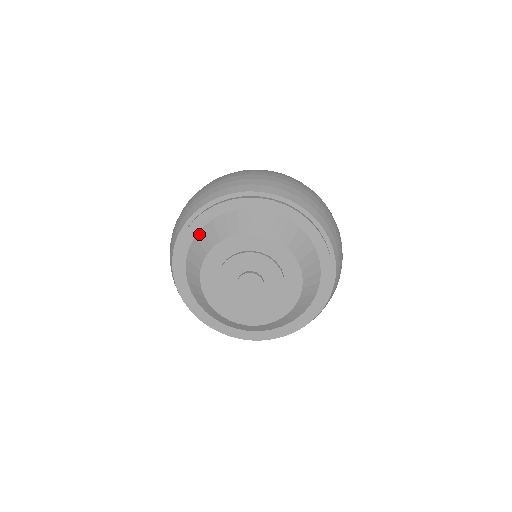
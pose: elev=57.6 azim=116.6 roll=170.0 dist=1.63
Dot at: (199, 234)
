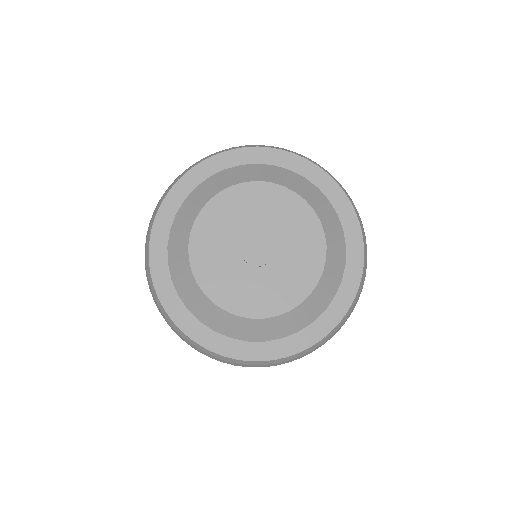
Dot at: (217, 174)
